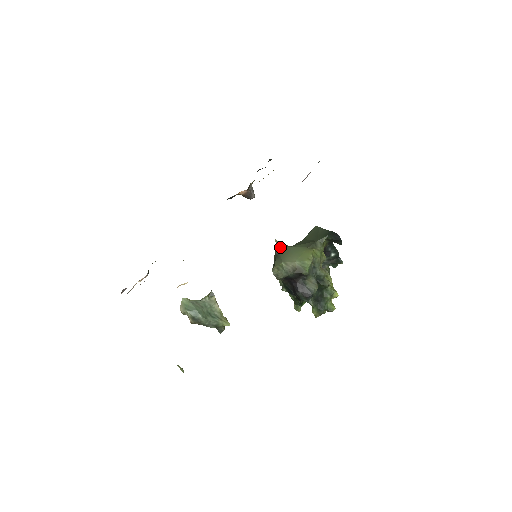
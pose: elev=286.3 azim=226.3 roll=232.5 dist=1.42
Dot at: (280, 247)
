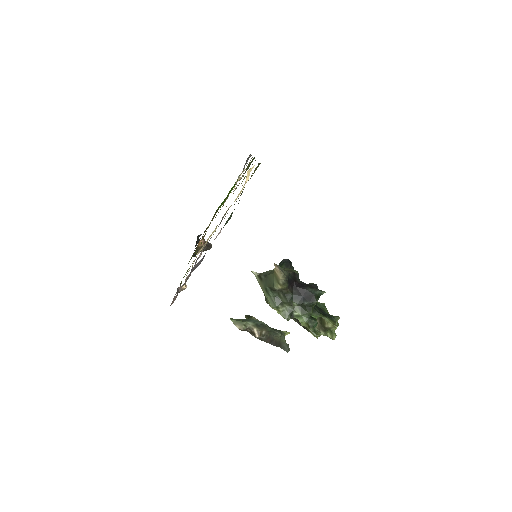
Dot at: (261, 273)
